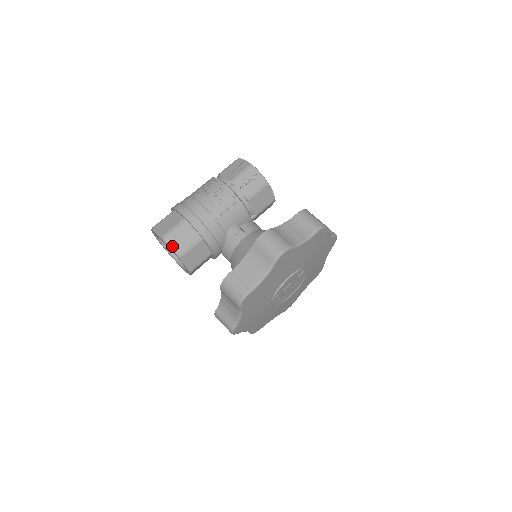
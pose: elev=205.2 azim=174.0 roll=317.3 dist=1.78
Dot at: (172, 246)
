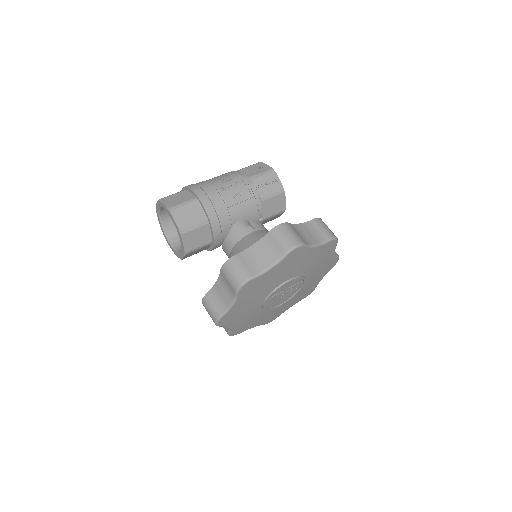
Dot at: (177, 220)
